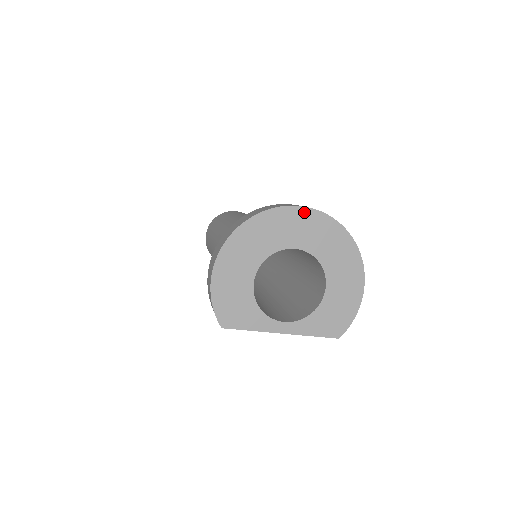
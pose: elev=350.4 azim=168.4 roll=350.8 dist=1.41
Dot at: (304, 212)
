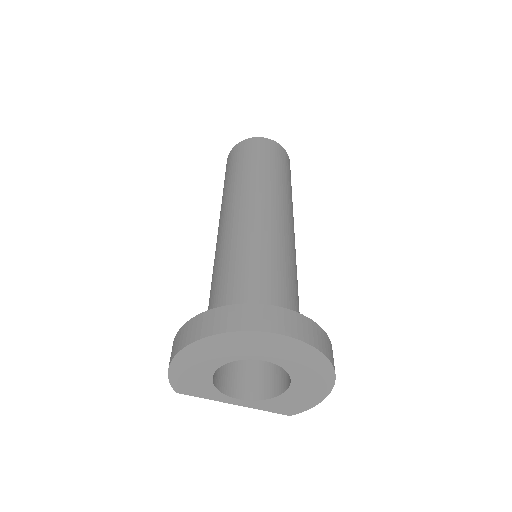
Dot at: (283, 339)
